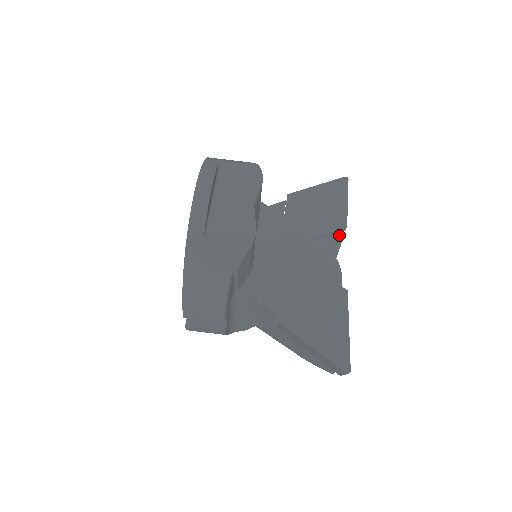
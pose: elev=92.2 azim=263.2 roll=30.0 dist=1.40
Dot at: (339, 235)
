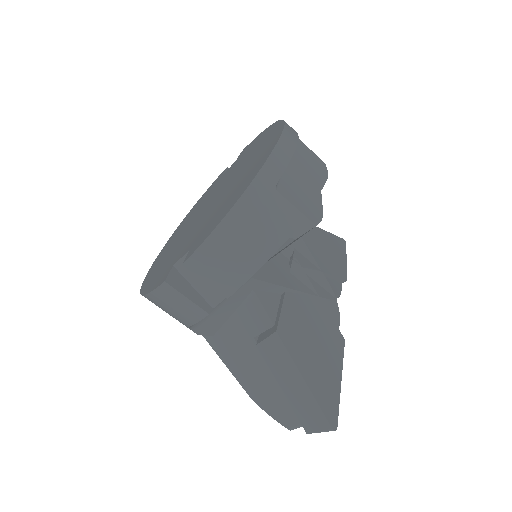
Dot at: (339, 283)
